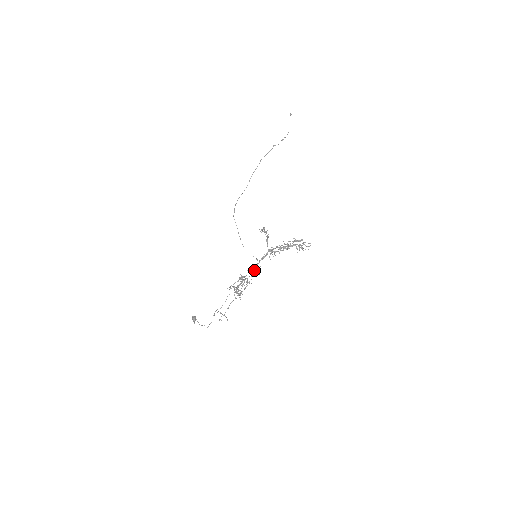
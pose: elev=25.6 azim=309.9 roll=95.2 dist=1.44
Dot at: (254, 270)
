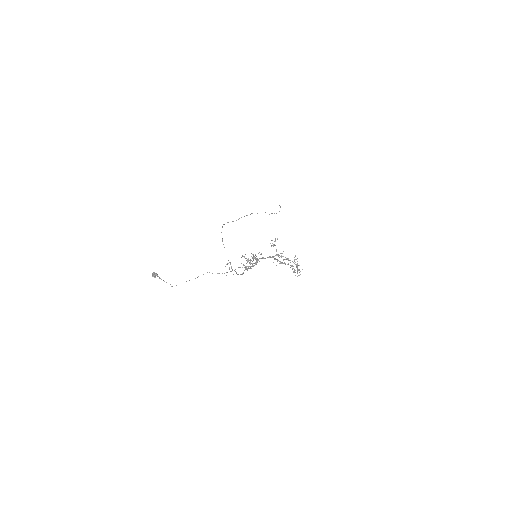
Dot at: occluded
